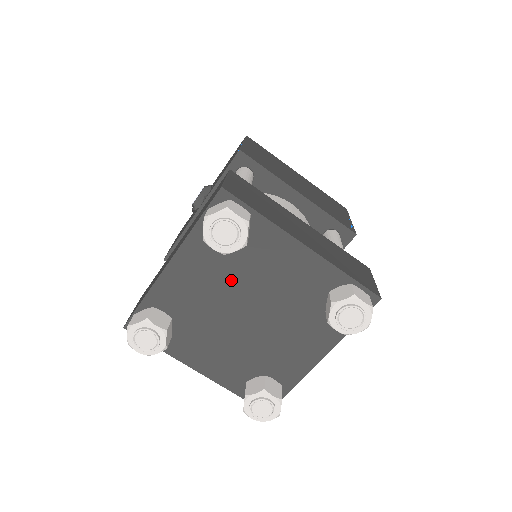
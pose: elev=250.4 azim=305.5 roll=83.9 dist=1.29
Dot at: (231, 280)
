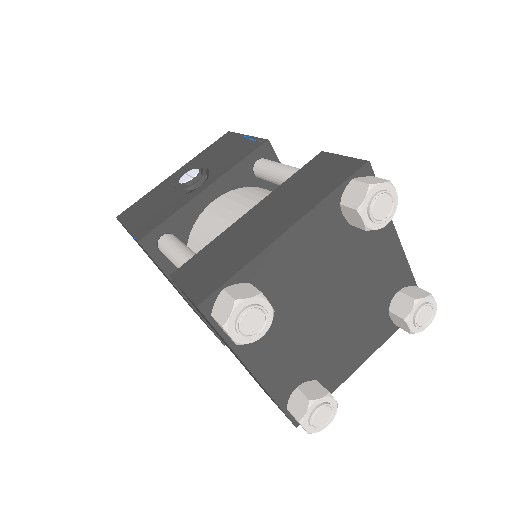
Dot at: (333, 264)
